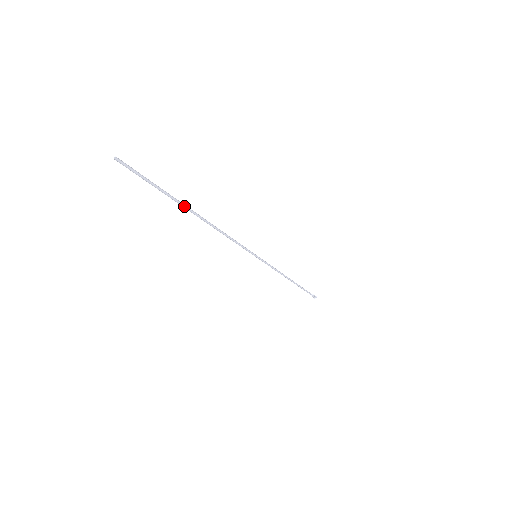
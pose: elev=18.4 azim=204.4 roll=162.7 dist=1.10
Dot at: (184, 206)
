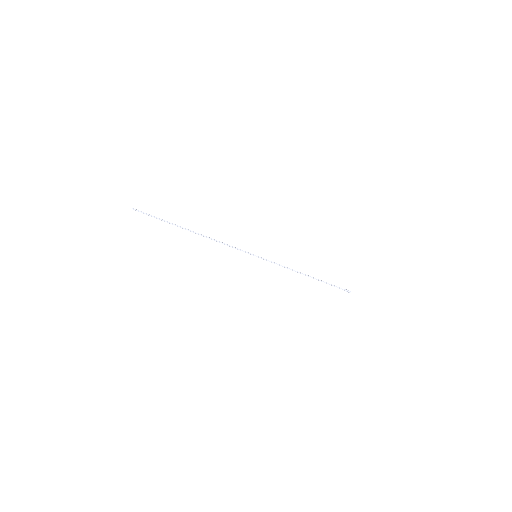
Dot at: (181, 227)
